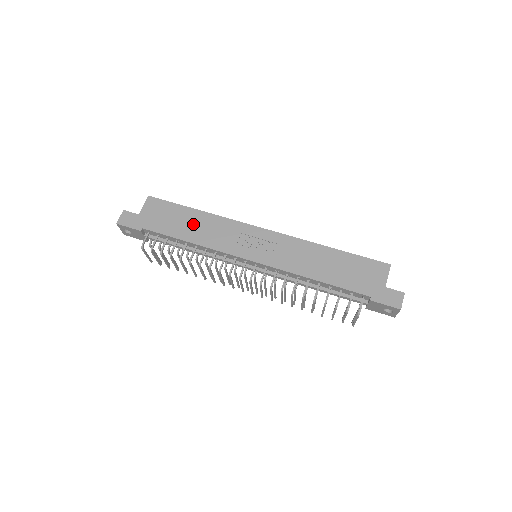
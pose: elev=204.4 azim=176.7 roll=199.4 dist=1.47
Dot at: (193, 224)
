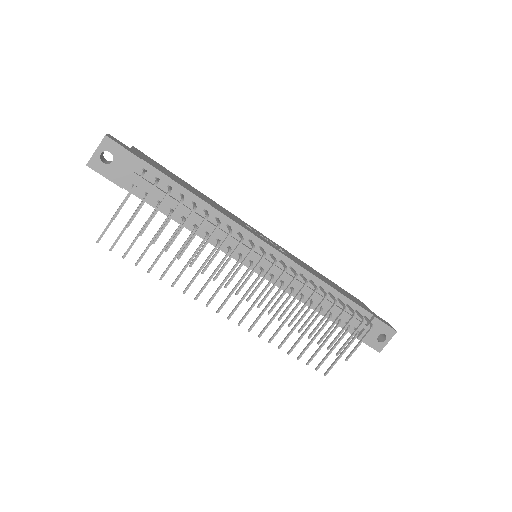
Dot at: (196, 192)
